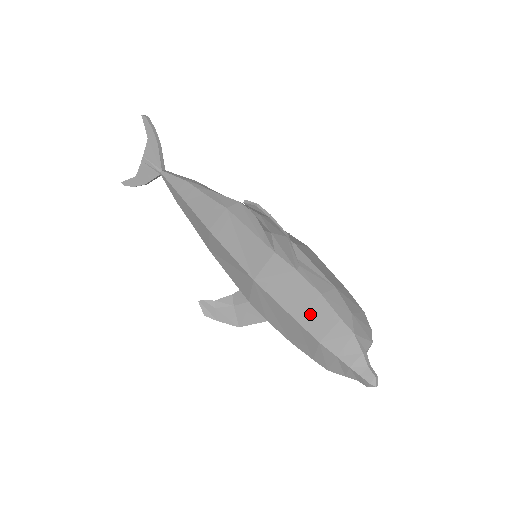
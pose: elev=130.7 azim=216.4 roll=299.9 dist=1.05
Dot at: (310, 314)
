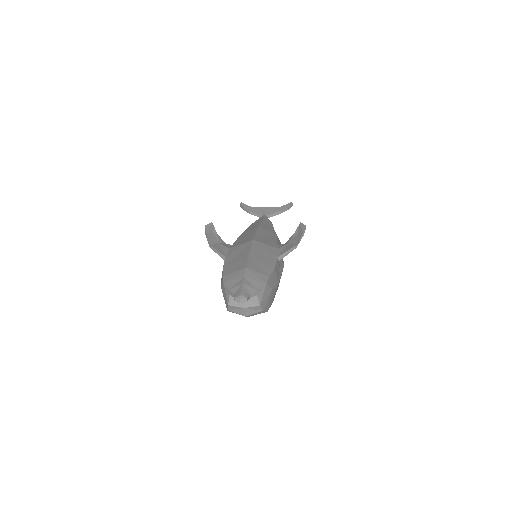
Dot at: (259, 263)
